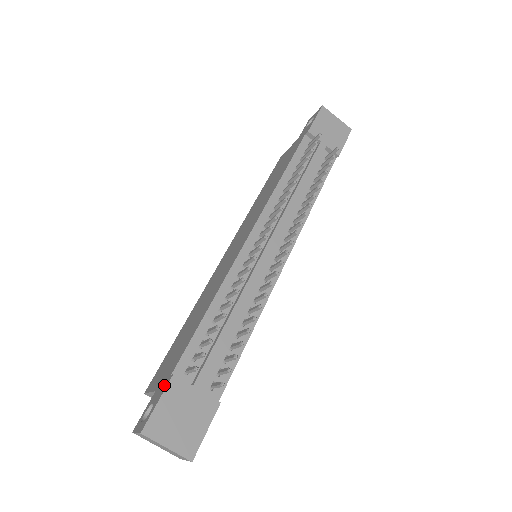
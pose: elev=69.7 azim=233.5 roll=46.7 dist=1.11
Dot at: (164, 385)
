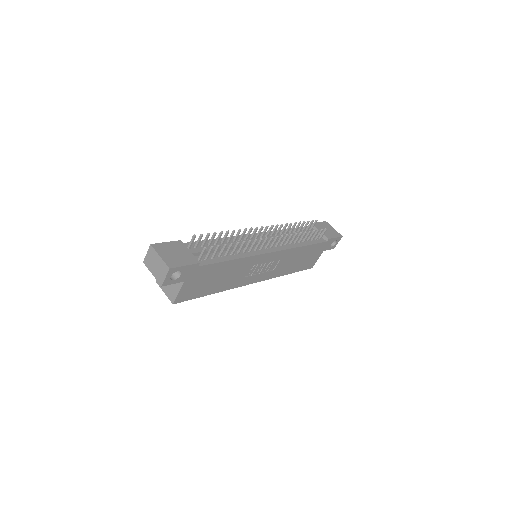
Dot at: occluded
